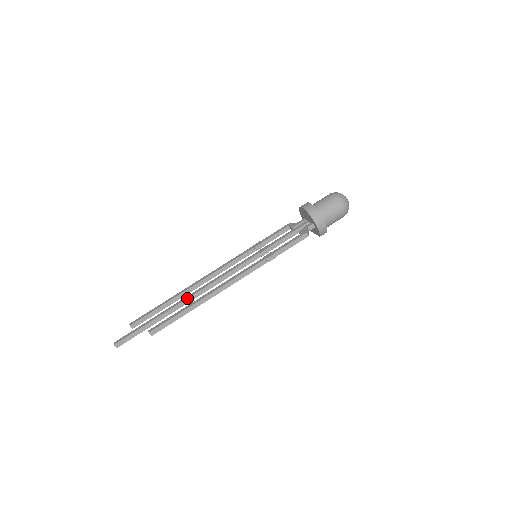
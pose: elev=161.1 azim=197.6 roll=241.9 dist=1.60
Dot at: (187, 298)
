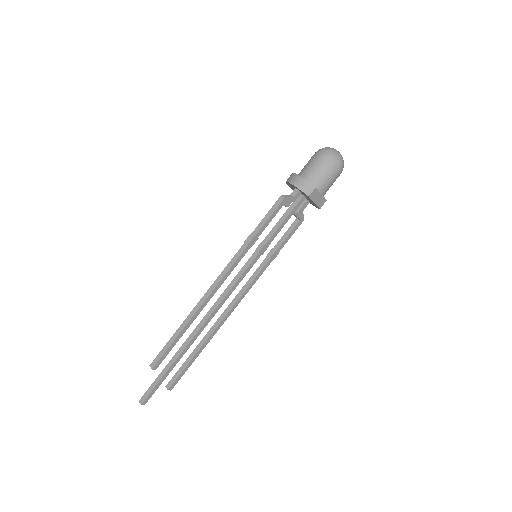
Dot at: (196, 327)
